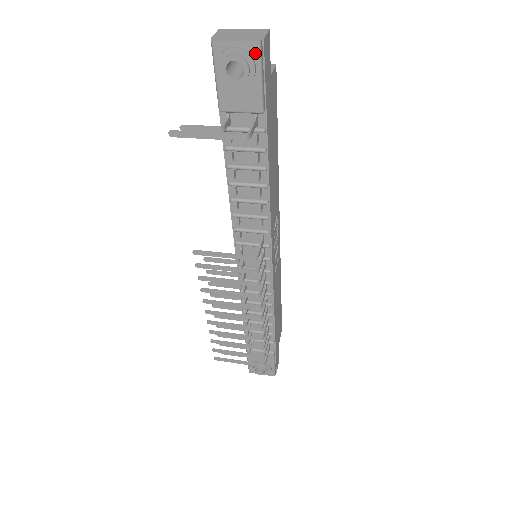
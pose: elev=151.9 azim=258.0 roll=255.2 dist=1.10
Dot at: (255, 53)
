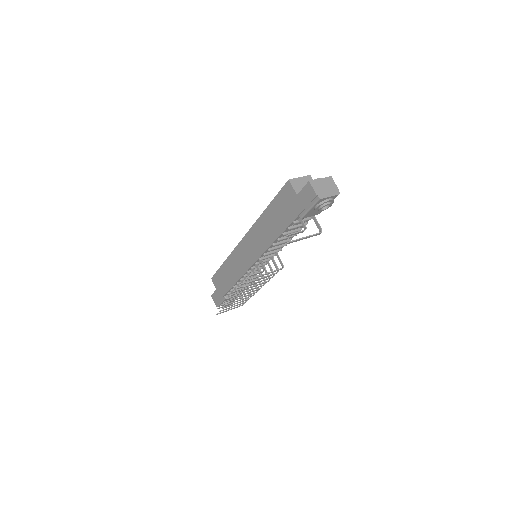
Dot at: occluded
